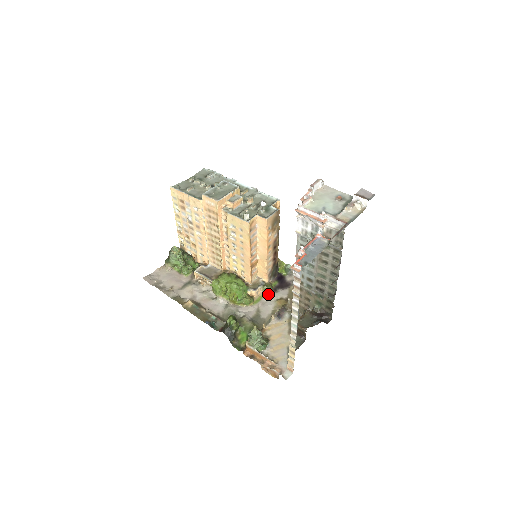
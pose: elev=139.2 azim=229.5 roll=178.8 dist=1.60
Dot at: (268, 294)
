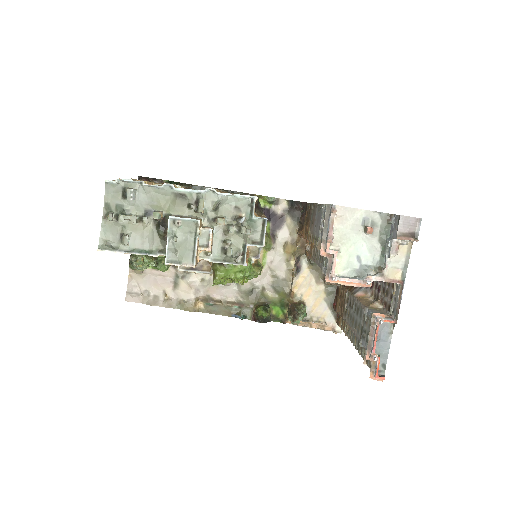
Dot at: (271, 249)
